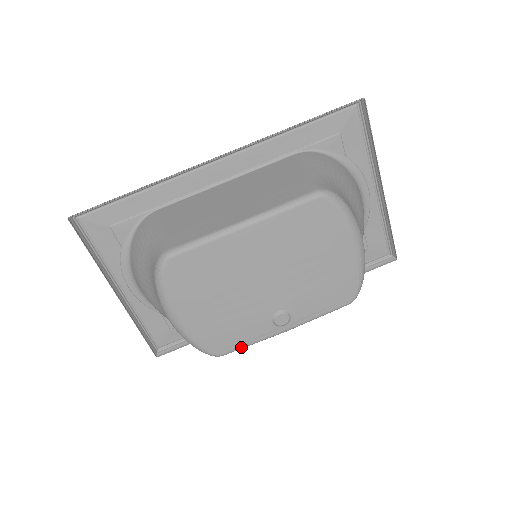
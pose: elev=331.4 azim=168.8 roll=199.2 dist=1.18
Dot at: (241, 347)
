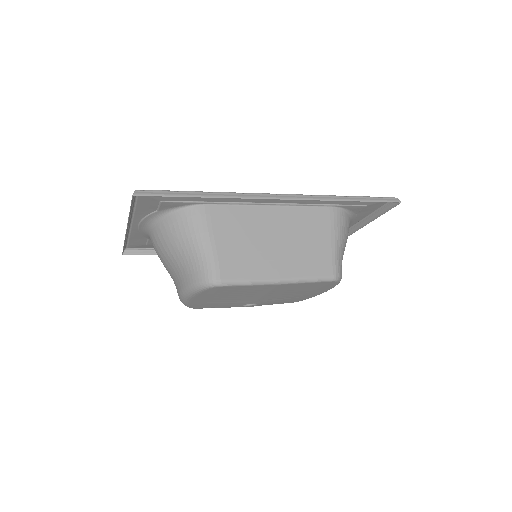
Dot at: occluded
